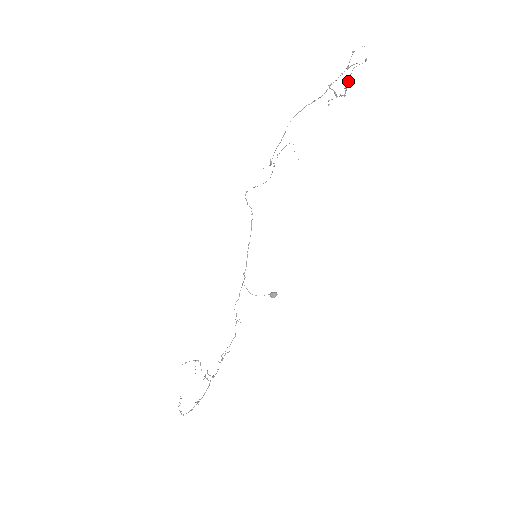
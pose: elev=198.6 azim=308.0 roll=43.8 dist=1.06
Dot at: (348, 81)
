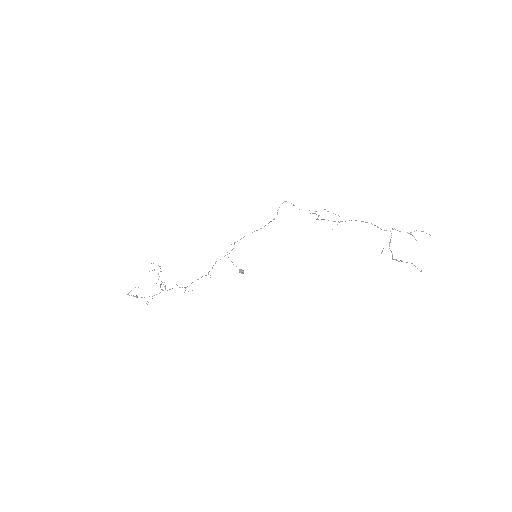
Dot at: occluded
